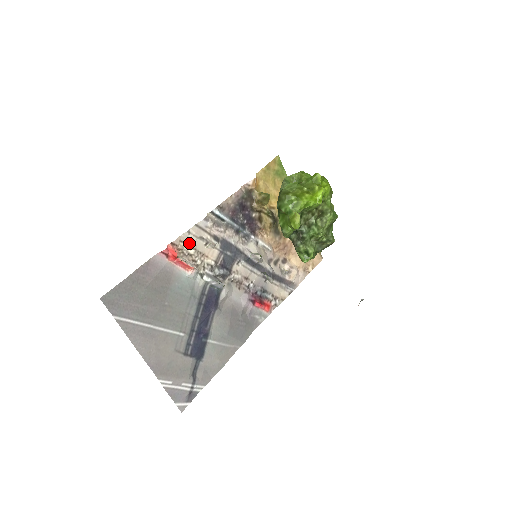
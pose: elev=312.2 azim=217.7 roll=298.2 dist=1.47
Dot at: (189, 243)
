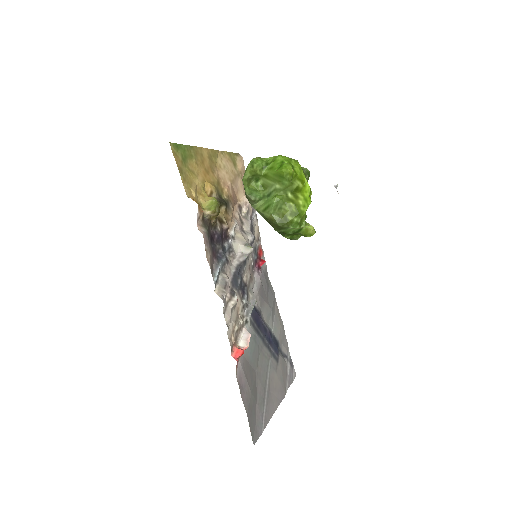
Dot at: (232, 329)
